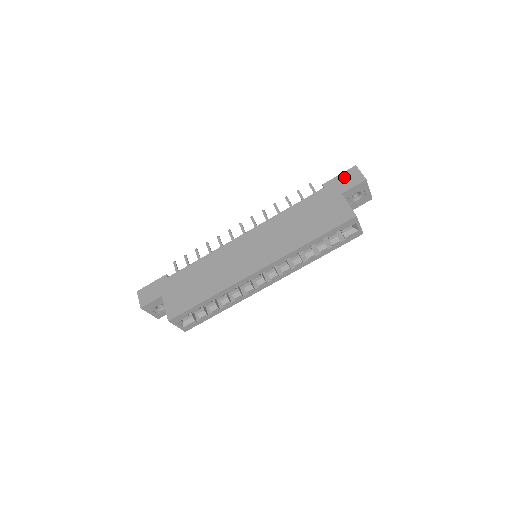
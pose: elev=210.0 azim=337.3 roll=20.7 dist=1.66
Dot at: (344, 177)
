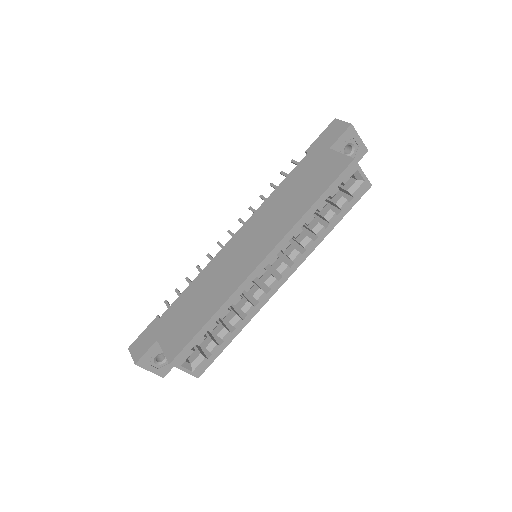
Dot at: (326, 134)
